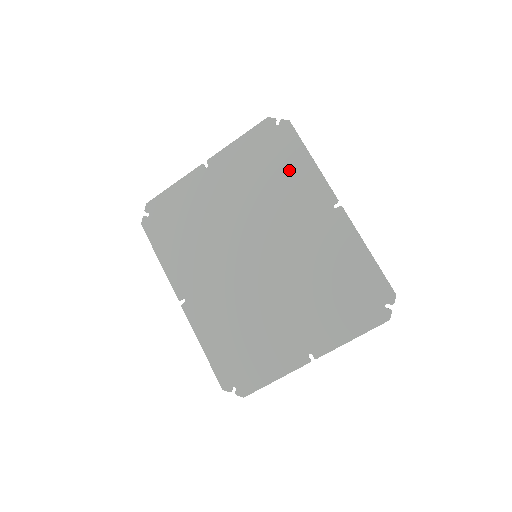
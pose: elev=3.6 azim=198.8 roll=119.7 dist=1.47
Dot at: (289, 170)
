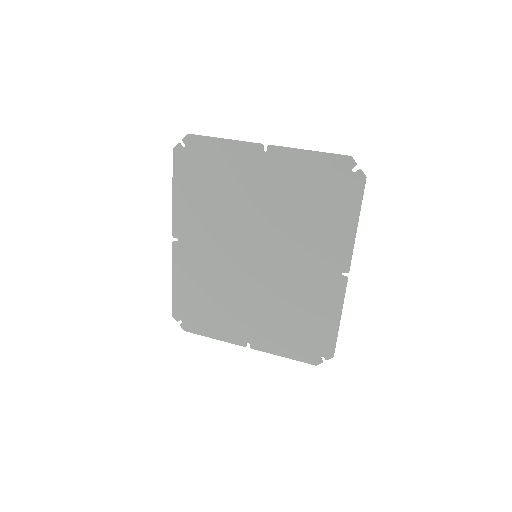
Dot at: (332, 218)
